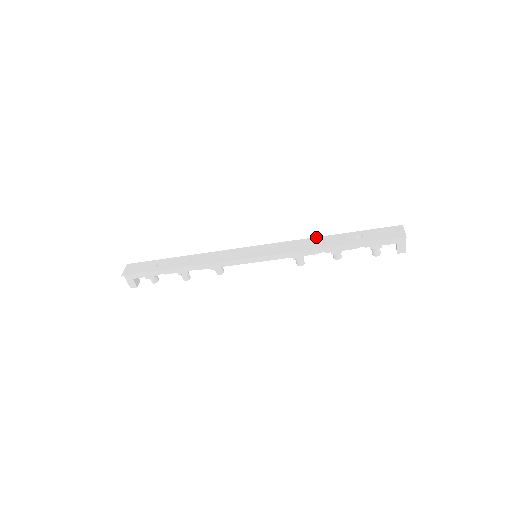
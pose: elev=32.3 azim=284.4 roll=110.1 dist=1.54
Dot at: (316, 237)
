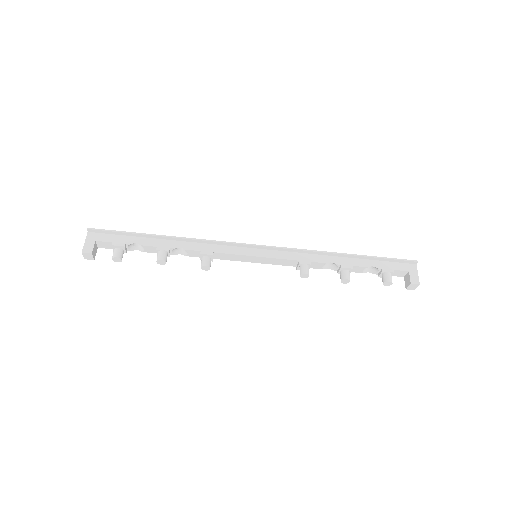
Dot at: occluded
